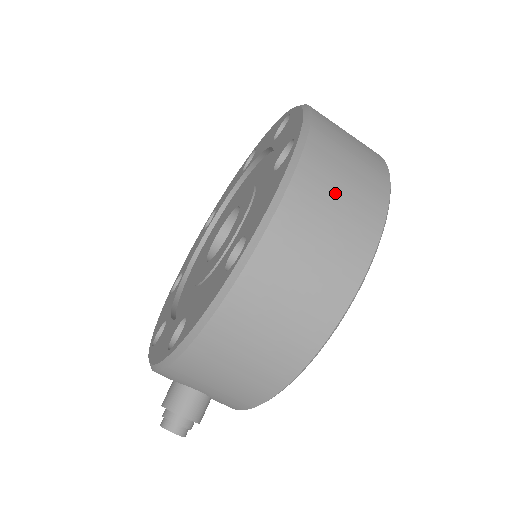
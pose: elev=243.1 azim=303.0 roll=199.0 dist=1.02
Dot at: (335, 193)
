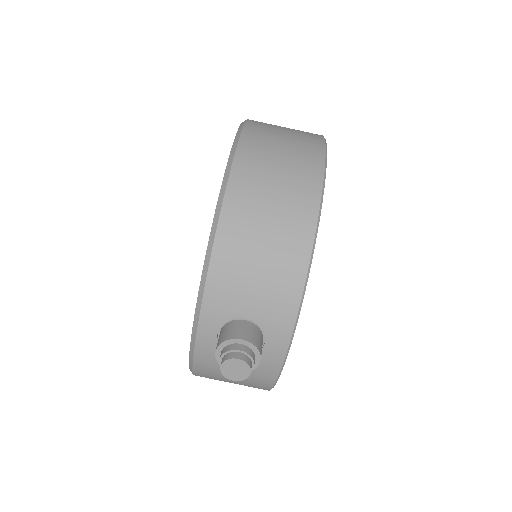
Dot at: (280, 127)
